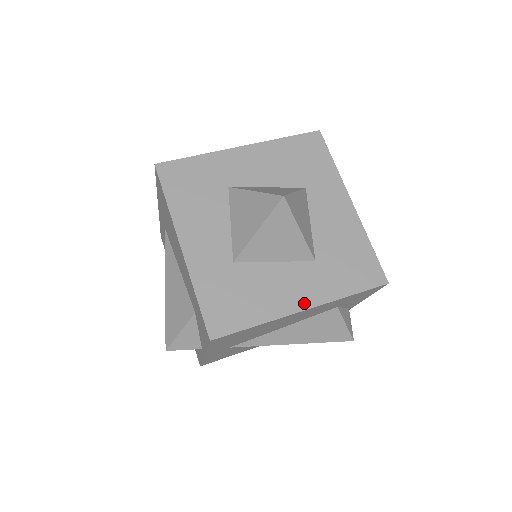
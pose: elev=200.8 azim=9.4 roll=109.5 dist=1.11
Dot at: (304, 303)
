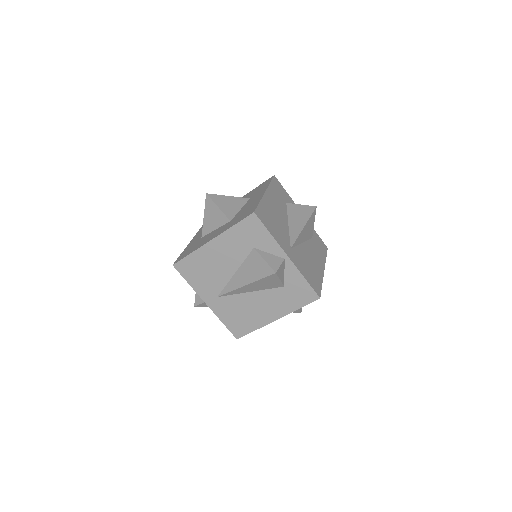
Dot at: (213, 238)
